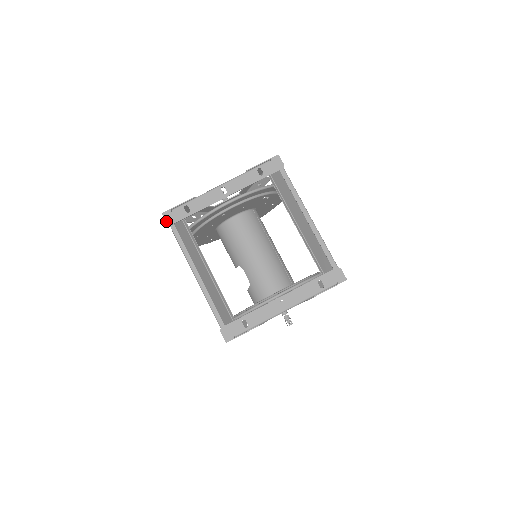
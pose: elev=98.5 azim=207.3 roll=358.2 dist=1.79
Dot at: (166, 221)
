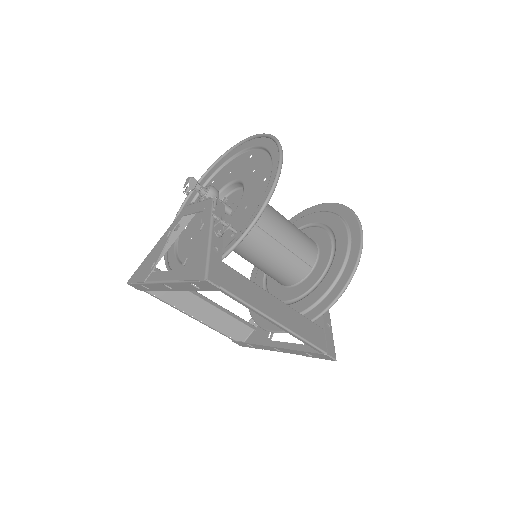
Dot at: (135, 288)
